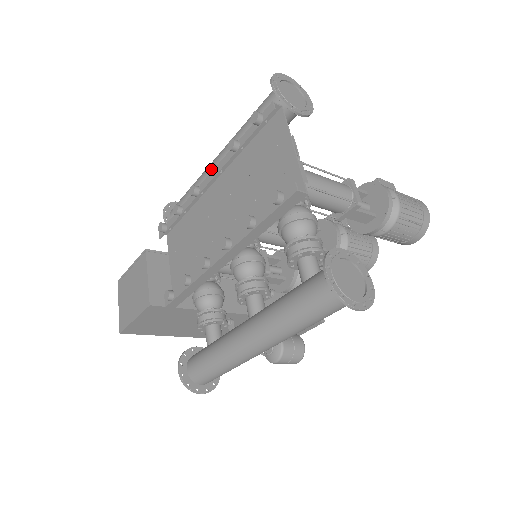
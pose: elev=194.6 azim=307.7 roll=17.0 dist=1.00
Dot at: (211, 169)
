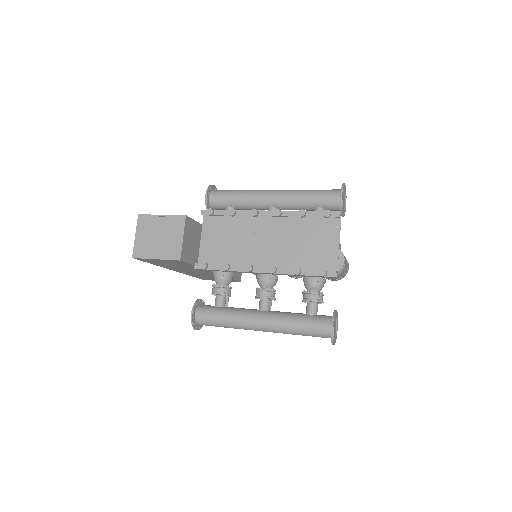
Dot at: (278, 214)
